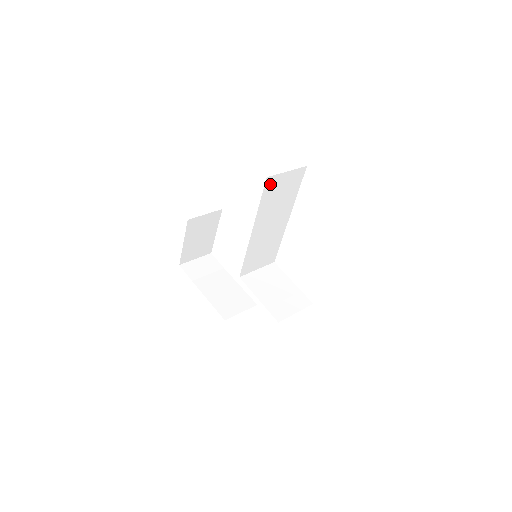
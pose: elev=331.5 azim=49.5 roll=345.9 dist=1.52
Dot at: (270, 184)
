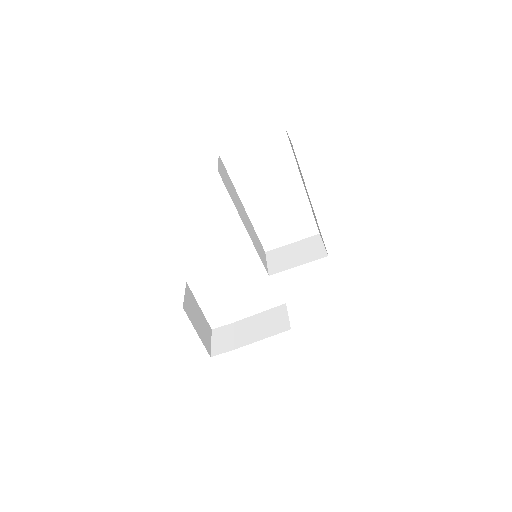
Dot at: (222, 177)
